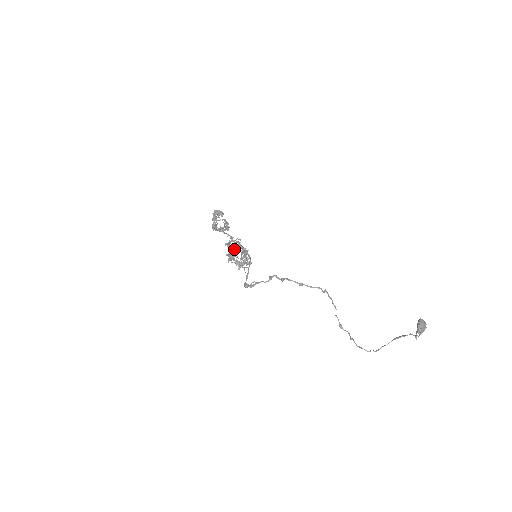
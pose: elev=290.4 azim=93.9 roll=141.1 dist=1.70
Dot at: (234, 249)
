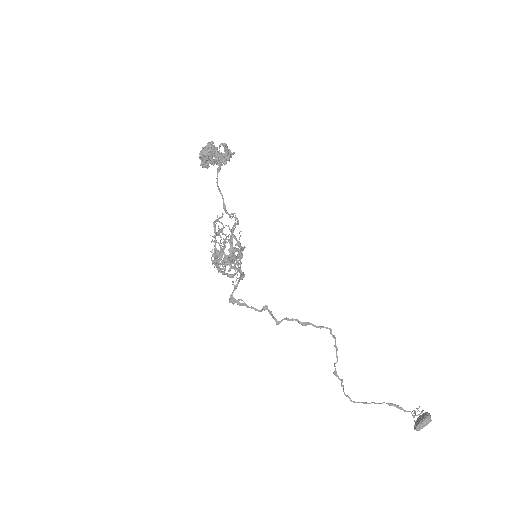
Dot at: (219, 264)
